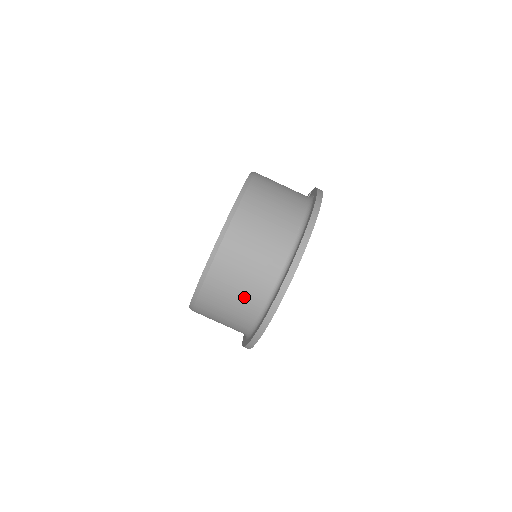
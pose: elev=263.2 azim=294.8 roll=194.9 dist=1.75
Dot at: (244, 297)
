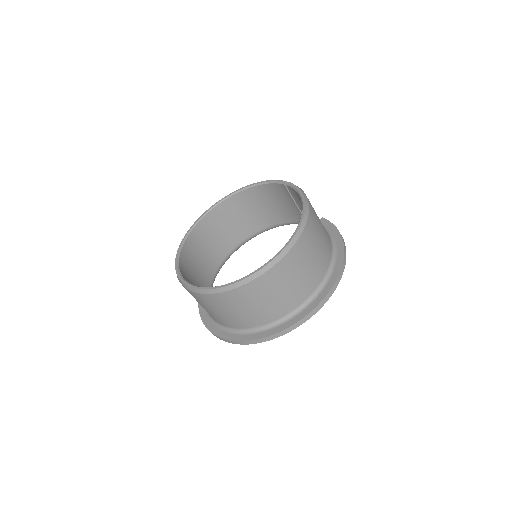
Dot at: (258, 312)
